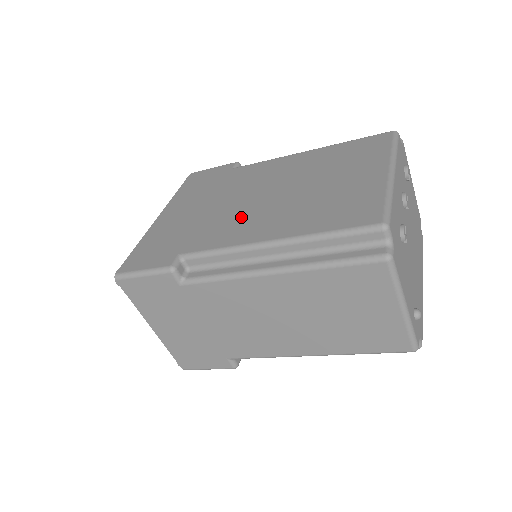
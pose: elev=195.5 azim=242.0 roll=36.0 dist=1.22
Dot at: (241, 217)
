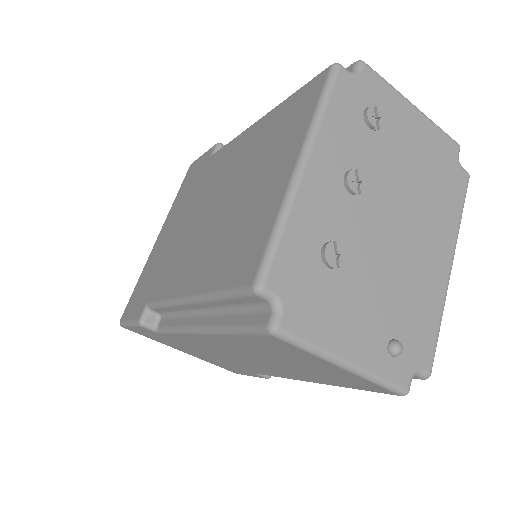
Dot at: (187, 249)
